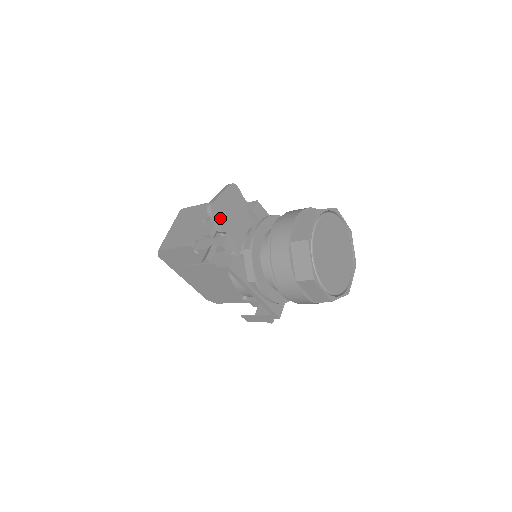
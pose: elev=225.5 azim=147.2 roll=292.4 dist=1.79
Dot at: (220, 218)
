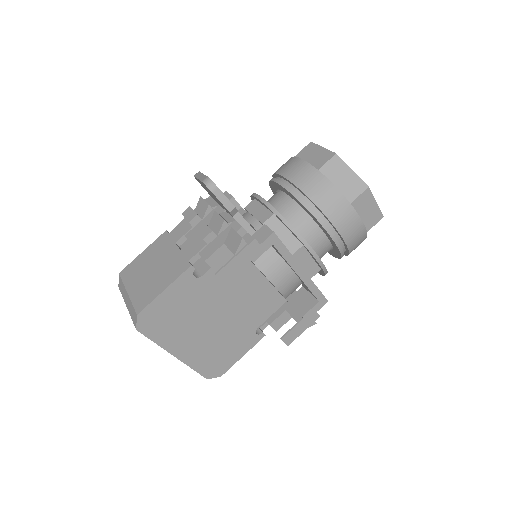
Dot at: occluded
